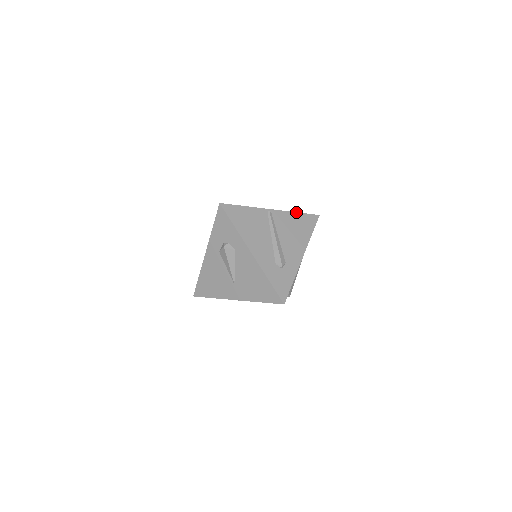
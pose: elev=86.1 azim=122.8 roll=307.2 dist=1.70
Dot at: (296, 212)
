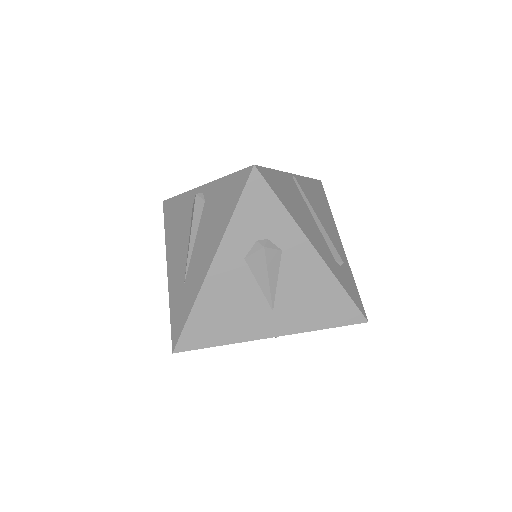
Dot at: (308, 177)
